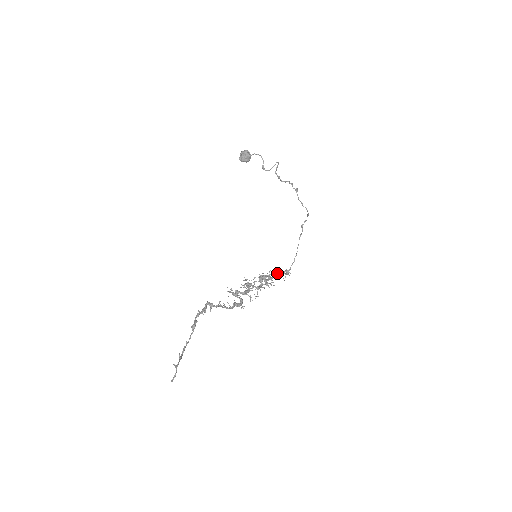
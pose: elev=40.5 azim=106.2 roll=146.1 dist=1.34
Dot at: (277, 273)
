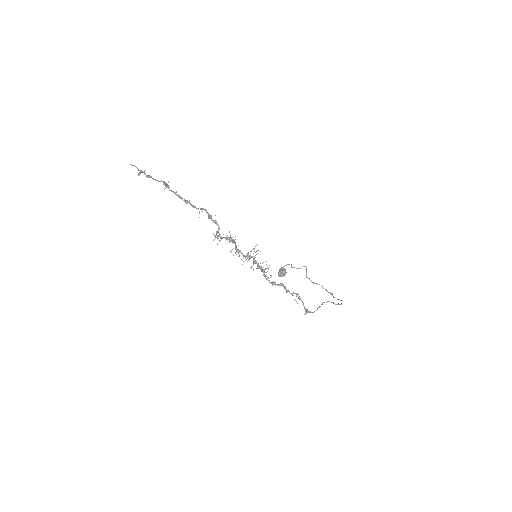
Dot at: occluded
